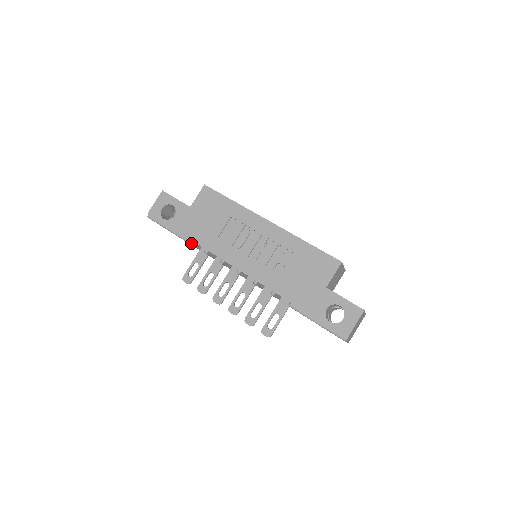
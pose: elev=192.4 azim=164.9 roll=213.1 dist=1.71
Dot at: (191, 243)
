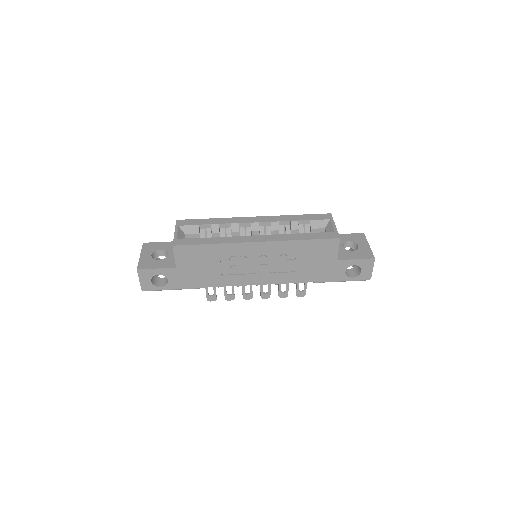
Dot at: occluded
